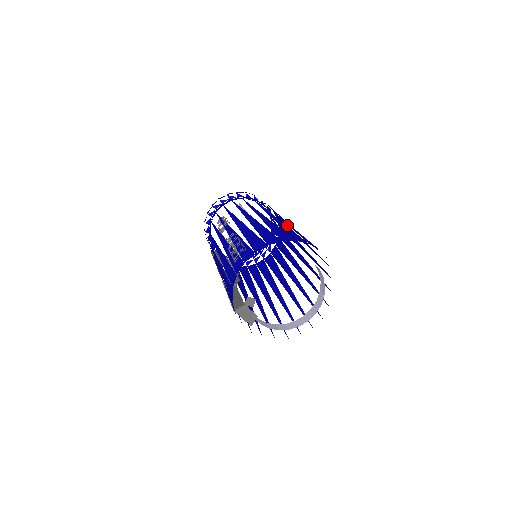
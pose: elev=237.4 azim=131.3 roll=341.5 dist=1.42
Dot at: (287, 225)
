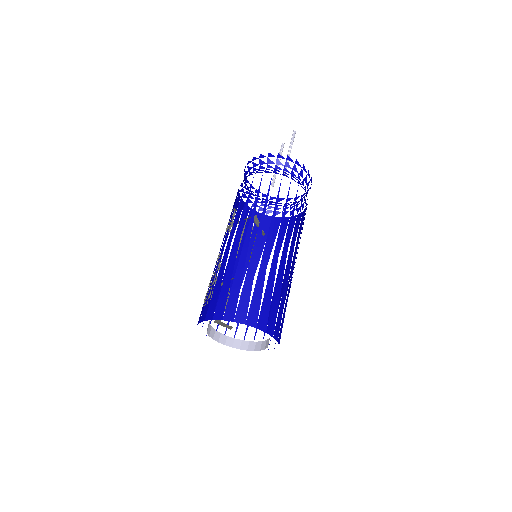
Dot at: occluded
